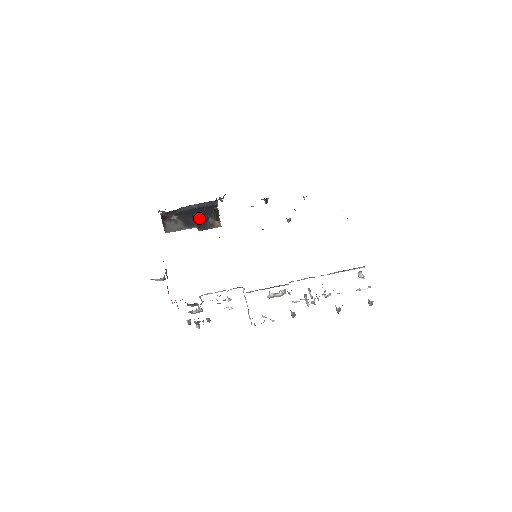
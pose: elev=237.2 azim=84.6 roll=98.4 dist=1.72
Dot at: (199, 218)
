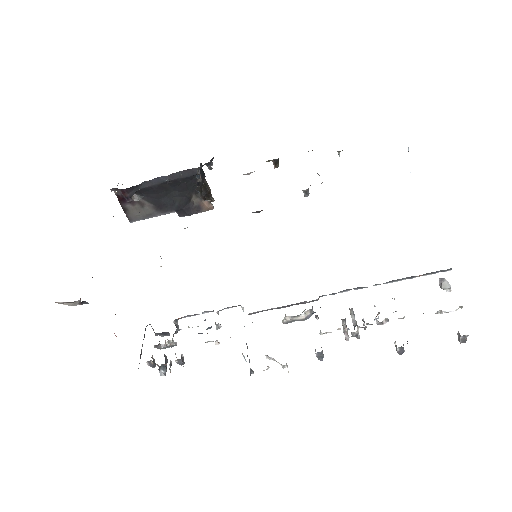
Dot at: (176, 197)
